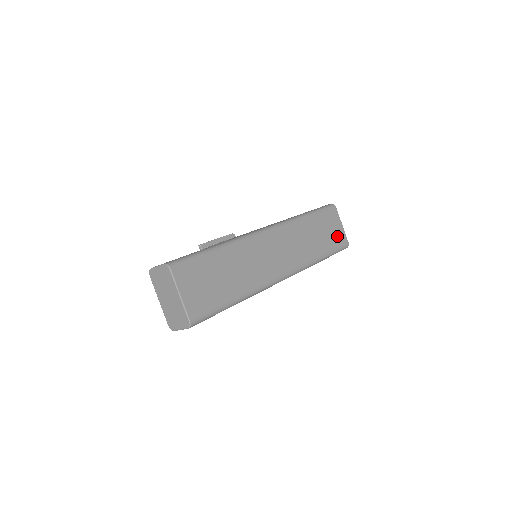
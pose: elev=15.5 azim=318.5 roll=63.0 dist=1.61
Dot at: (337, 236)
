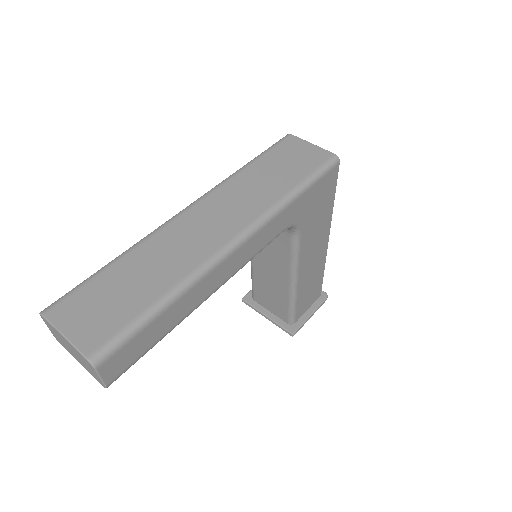
Dot at: (310, 158)
